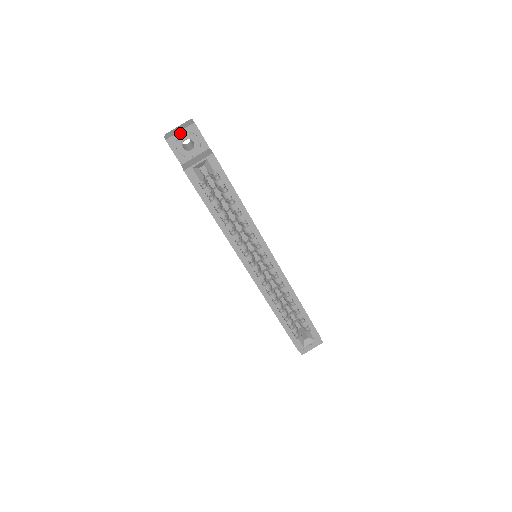
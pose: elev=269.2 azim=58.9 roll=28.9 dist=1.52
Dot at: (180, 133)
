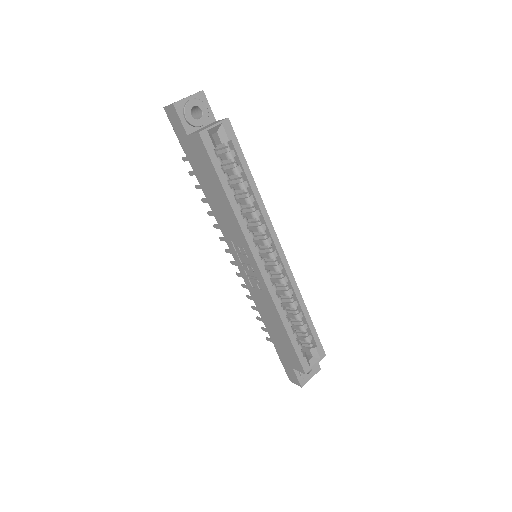
Dot at: (188, 99)
